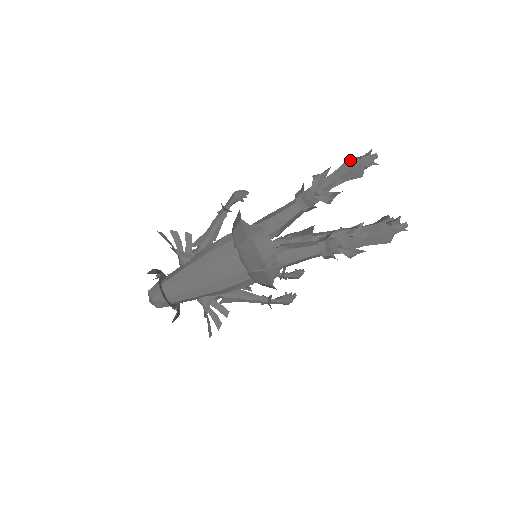
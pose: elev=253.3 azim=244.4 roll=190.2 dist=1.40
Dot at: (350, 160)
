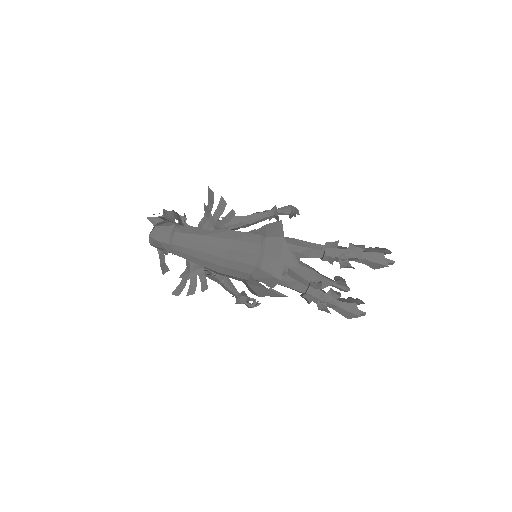
Dot at: (380, 254)
